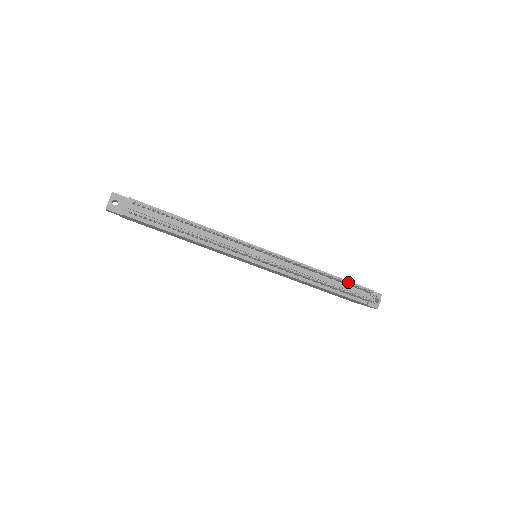
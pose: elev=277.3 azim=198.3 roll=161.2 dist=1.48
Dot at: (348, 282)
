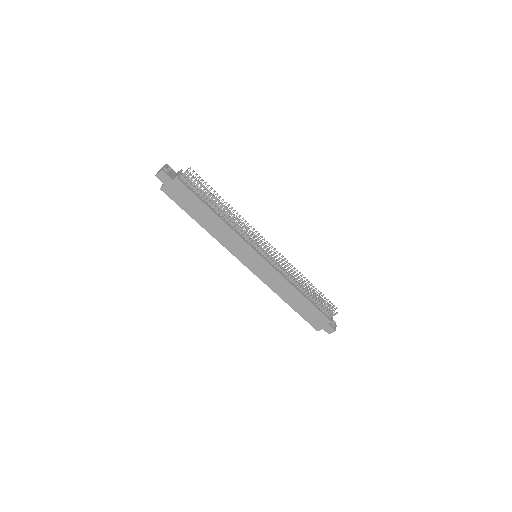
Dot at: (321, 292)
